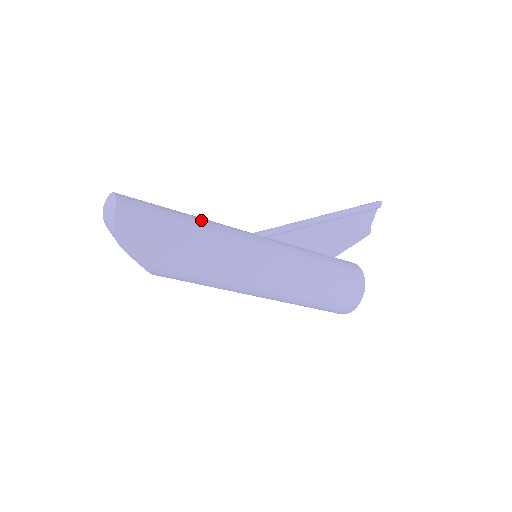
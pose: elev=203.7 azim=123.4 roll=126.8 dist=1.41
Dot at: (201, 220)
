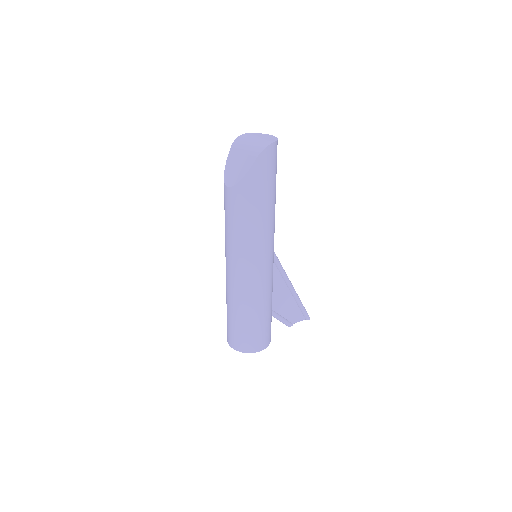
Dot at: occluded
